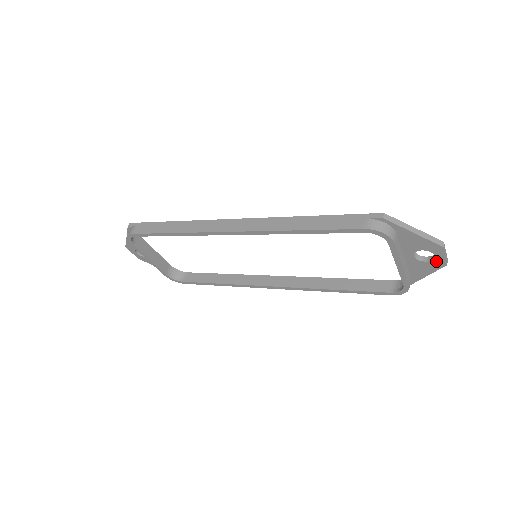
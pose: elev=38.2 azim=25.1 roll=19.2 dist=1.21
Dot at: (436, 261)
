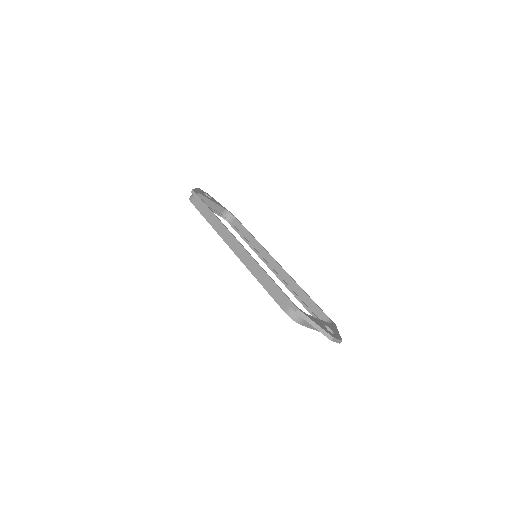
Dot at: occluded
